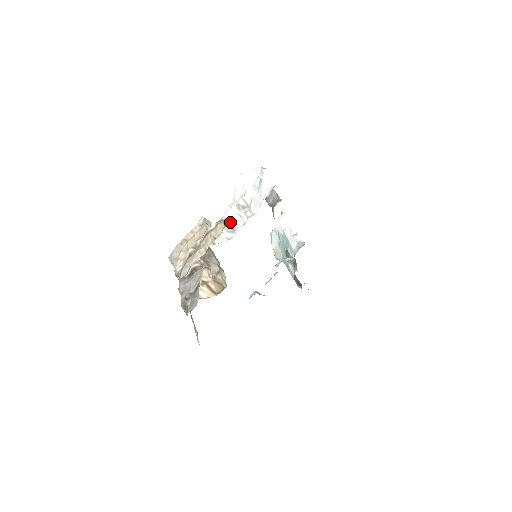
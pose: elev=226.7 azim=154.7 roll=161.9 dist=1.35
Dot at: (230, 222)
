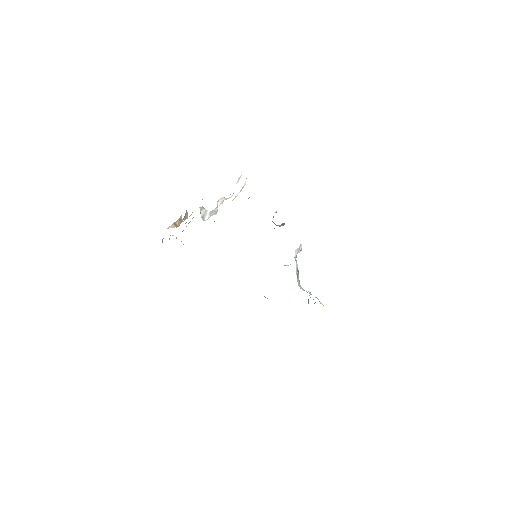
Dot at: (217, 207)
